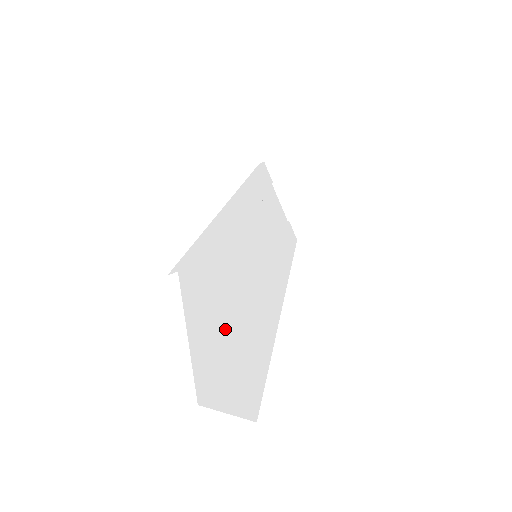
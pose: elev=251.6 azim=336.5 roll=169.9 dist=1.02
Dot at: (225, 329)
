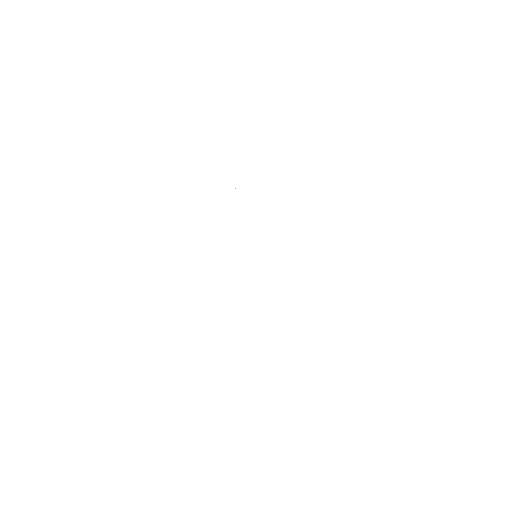
Dot at: occluded
